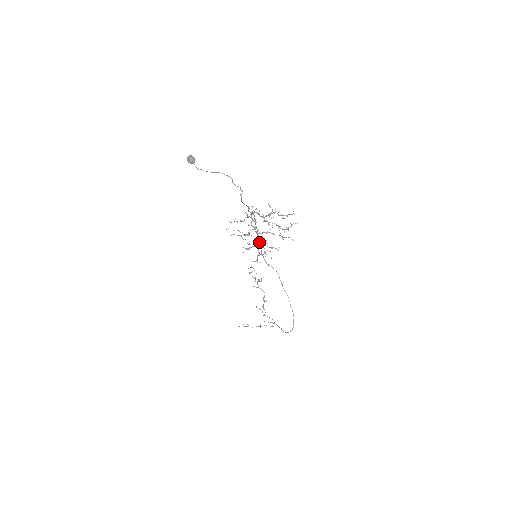
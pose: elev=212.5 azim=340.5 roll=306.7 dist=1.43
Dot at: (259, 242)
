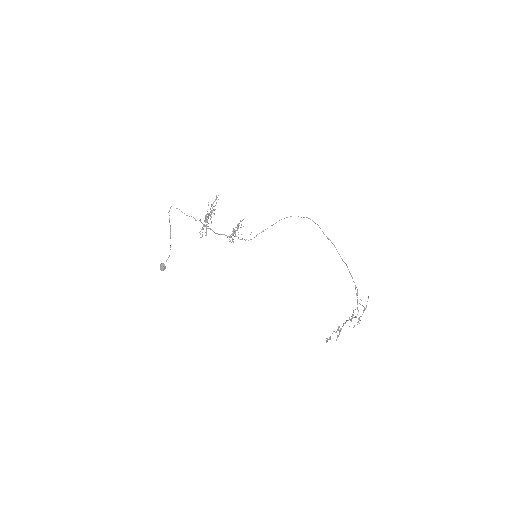
Dot at: (232, 234)
